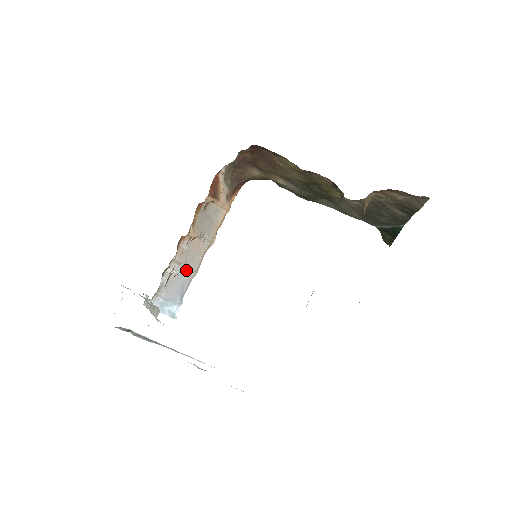
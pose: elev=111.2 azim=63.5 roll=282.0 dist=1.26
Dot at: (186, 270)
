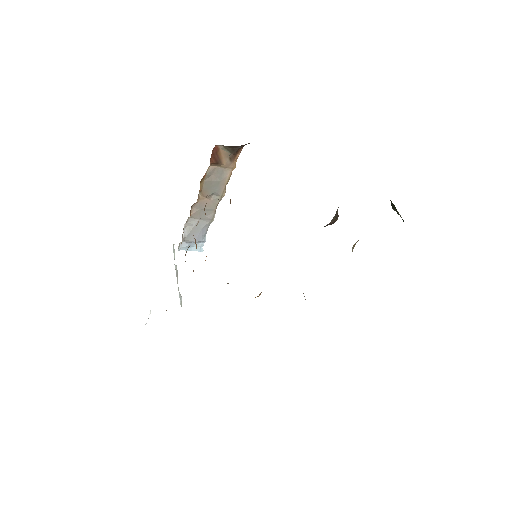
Dot at: (203, 220)
